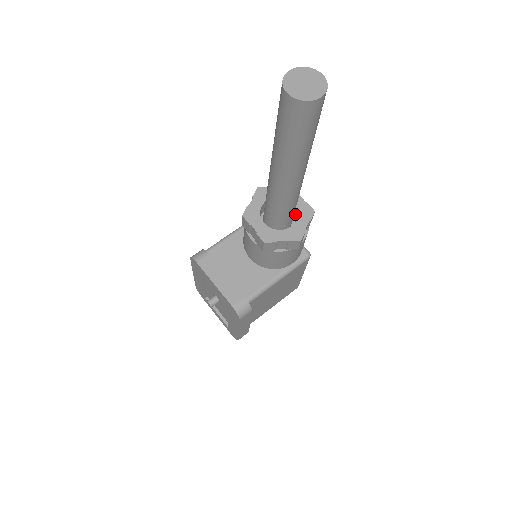
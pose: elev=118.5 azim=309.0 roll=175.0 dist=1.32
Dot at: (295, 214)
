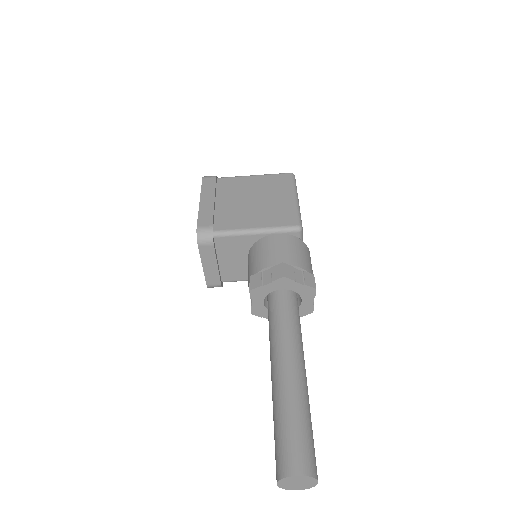
Dot at: (299, 298)
